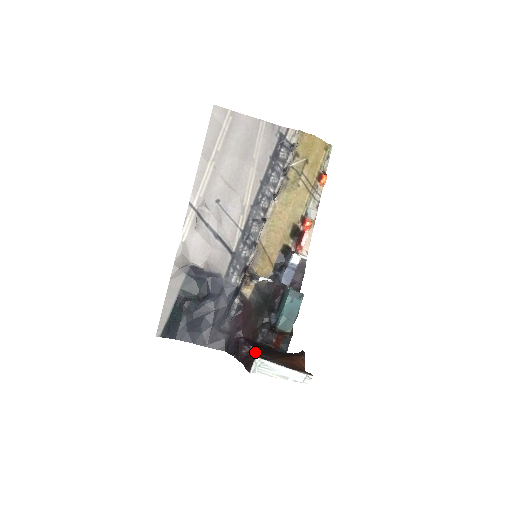
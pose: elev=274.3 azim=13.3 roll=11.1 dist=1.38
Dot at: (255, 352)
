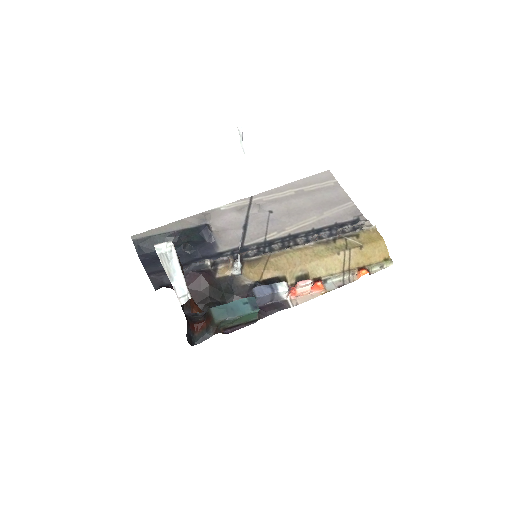
Dot at: occluded
